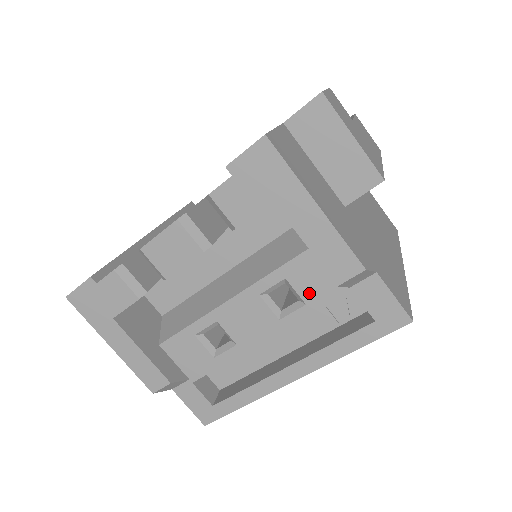
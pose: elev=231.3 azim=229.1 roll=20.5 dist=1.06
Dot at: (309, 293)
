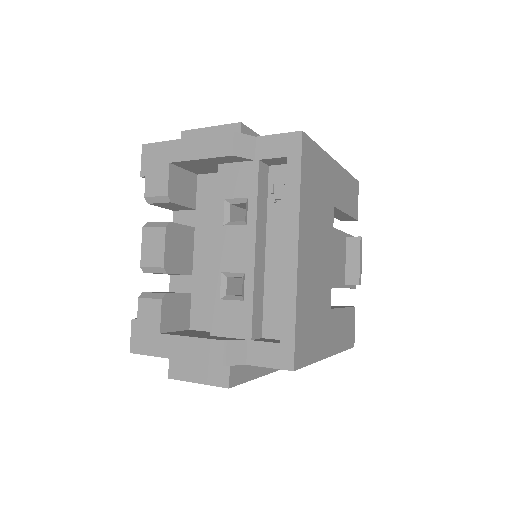
Dot at: (242, 190)
